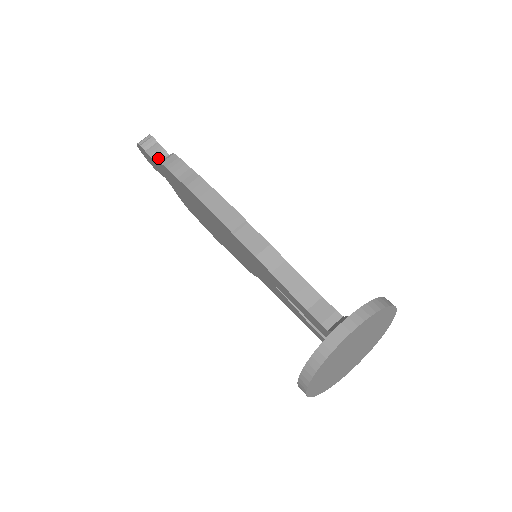
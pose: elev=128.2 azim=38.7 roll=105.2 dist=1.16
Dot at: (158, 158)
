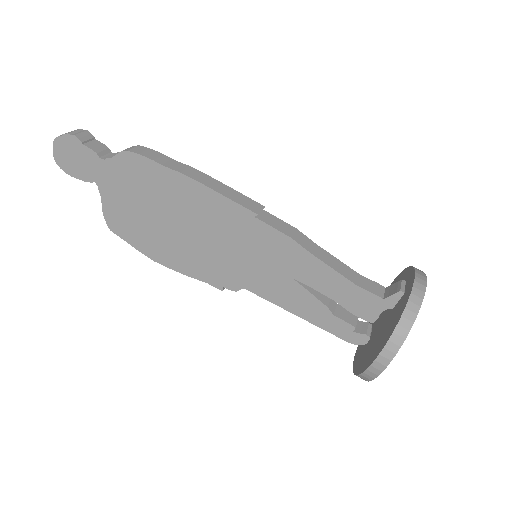
Dot at: (101, 153)
